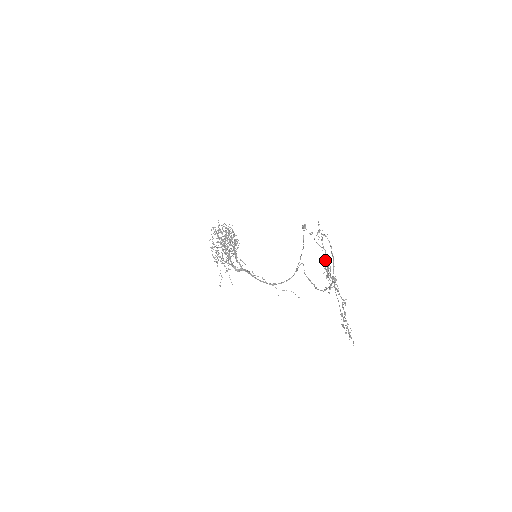
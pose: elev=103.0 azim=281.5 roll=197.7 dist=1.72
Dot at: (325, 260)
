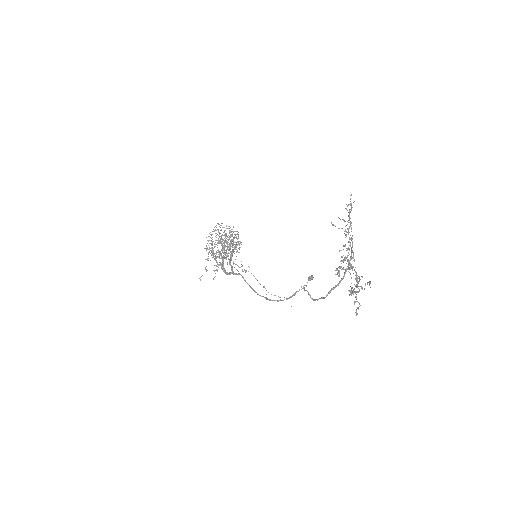
Dot at: occluded
